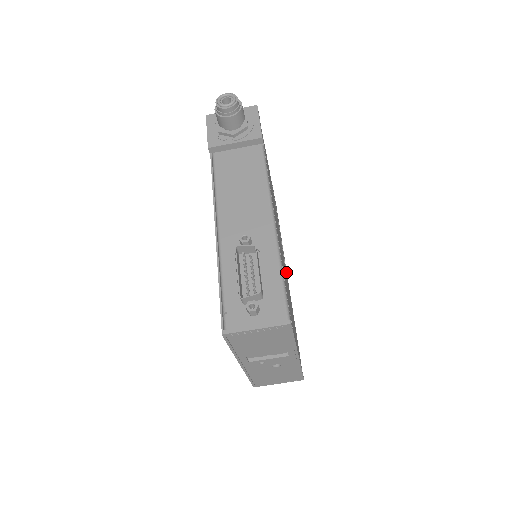
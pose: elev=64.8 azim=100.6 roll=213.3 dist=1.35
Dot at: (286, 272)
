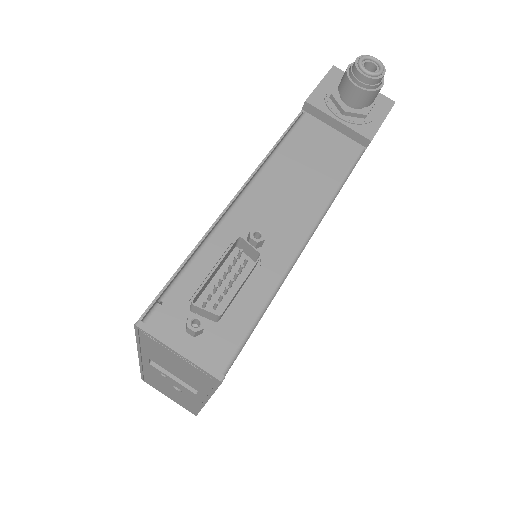
Dot at: occluded
